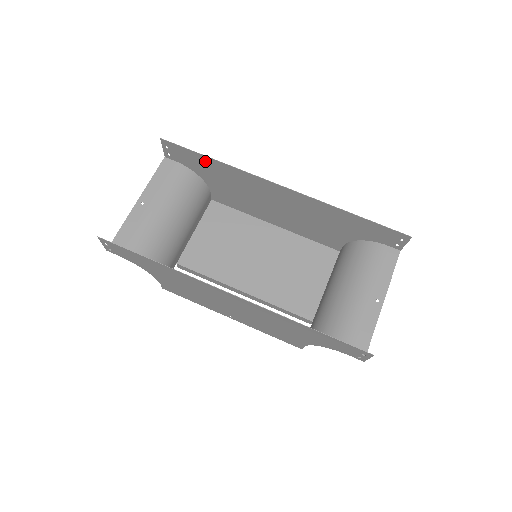
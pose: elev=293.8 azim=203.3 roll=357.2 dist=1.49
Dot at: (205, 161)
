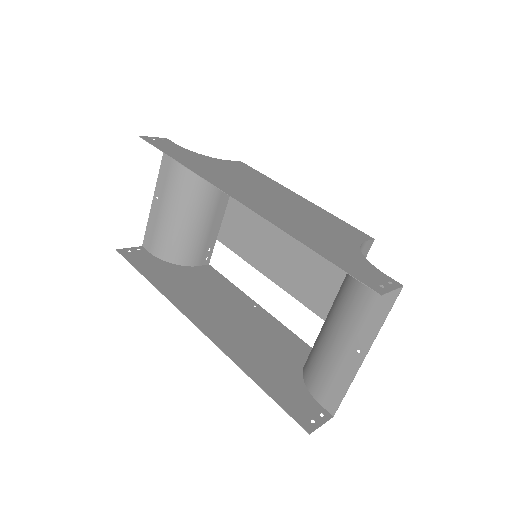
Dot at: (179, 157)
